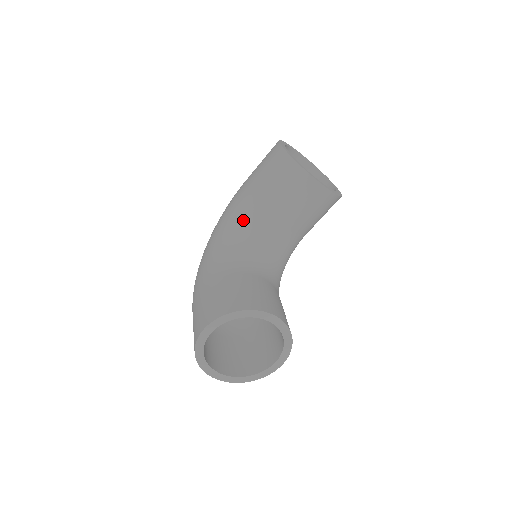
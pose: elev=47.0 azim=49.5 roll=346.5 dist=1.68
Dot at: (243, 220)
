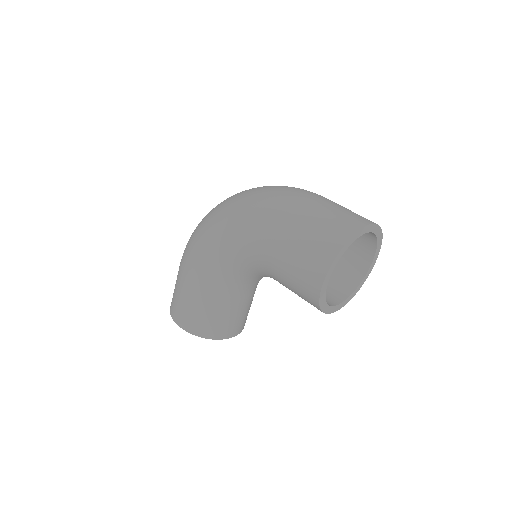
Dot at: (251, 266)
